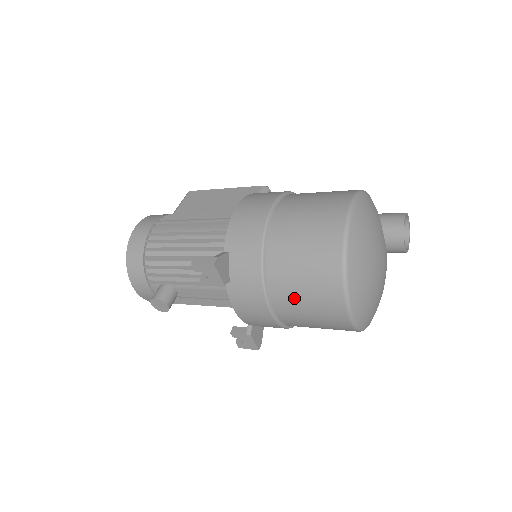
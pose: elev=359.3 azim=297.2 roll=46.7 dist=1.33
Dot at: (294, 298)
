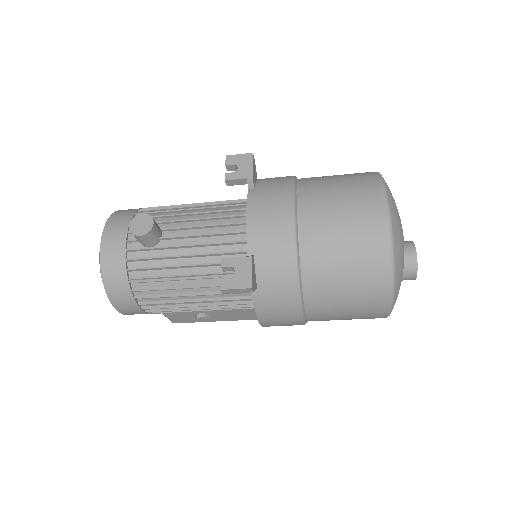
Dot at: (326, 196)
